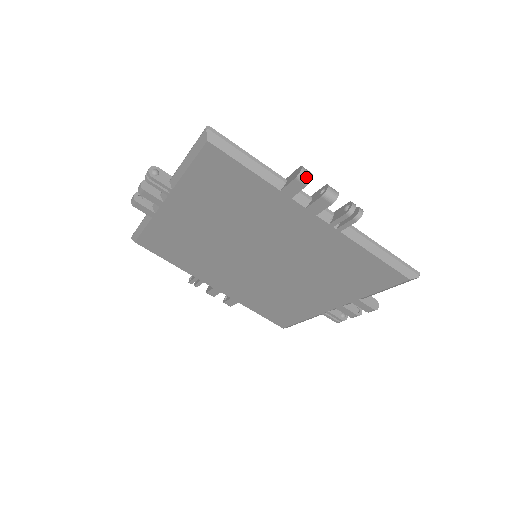
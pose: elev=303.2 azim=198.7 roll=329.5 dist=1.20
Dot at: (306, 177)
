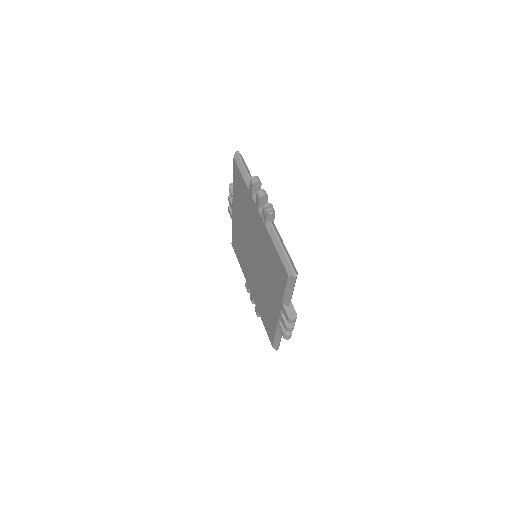
Dot at: (254, 180)
